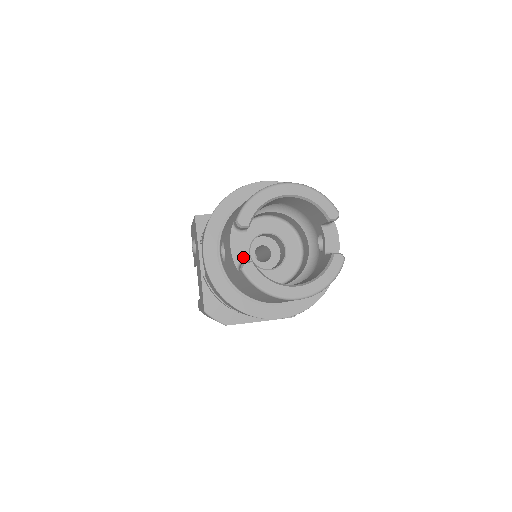
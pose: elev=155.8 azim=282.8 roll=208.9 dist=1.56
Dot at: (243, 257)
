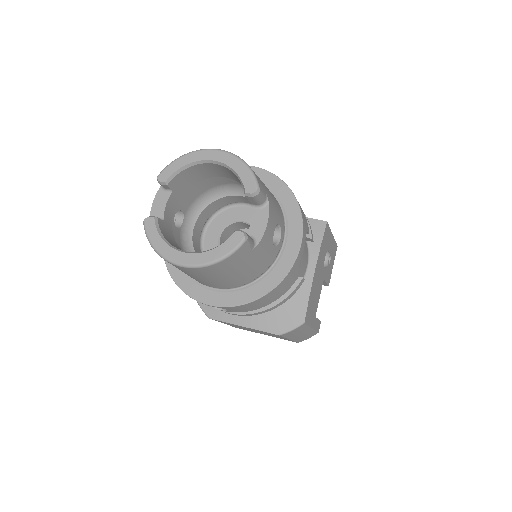
Dot at: (159, 215)
